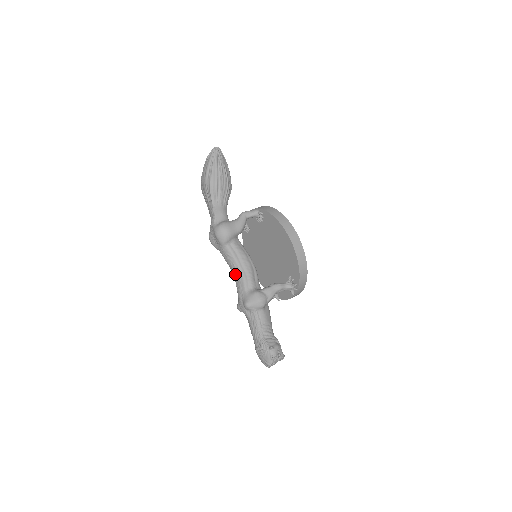
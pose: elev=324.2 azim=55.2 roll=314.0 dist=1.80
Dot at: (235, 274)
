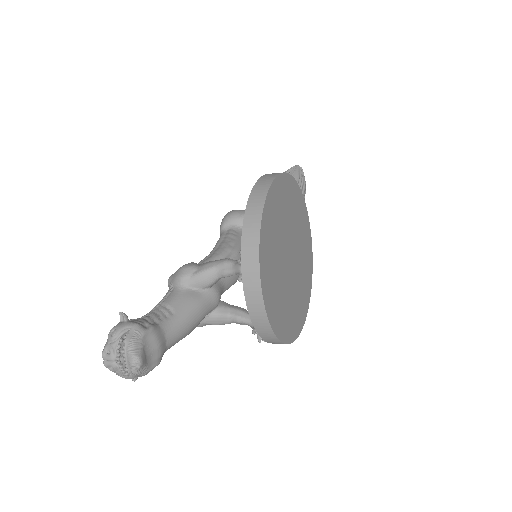
Dot at: occluded
